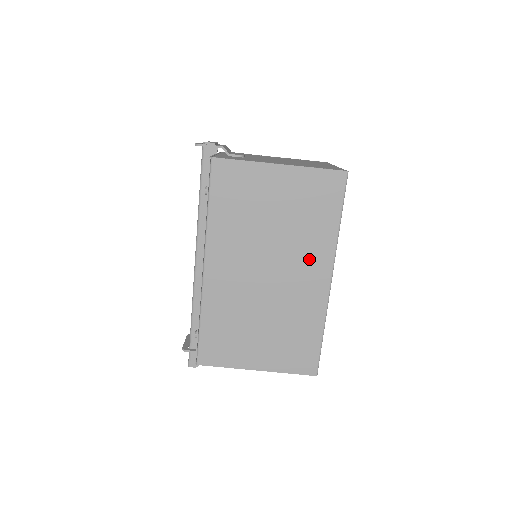
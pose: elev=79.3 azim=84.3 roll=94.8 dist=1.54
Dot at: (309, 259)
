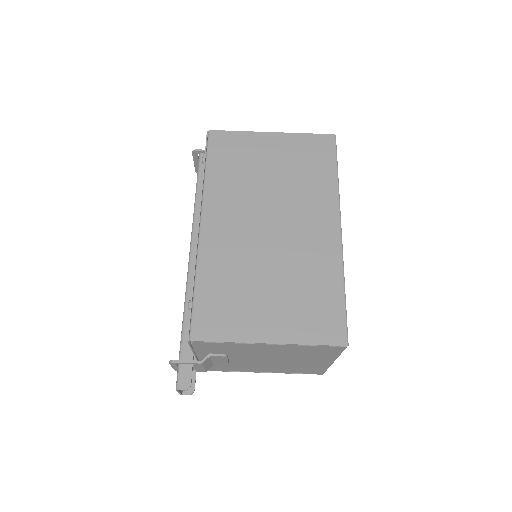
Dot at: (313, 209)
